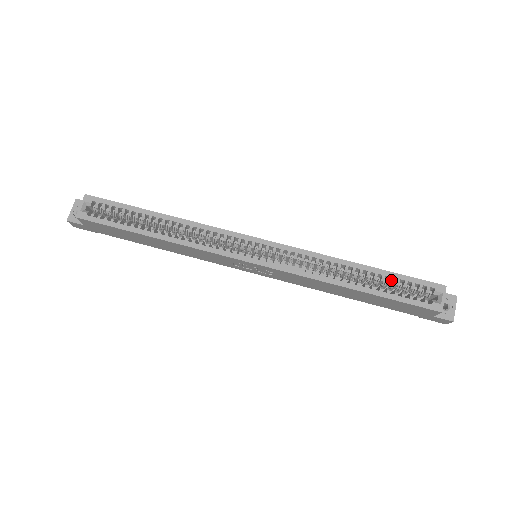
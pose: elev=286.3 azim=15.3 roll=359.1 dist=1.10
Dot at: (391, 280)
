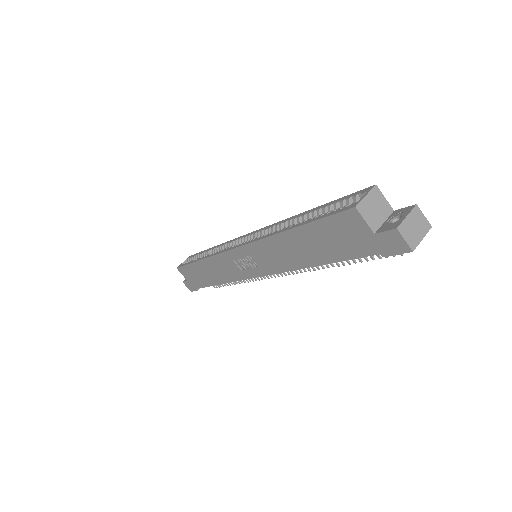
Dot at: (324, 209)
